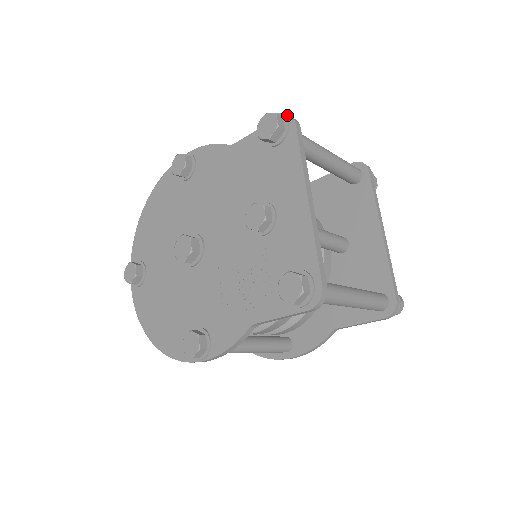
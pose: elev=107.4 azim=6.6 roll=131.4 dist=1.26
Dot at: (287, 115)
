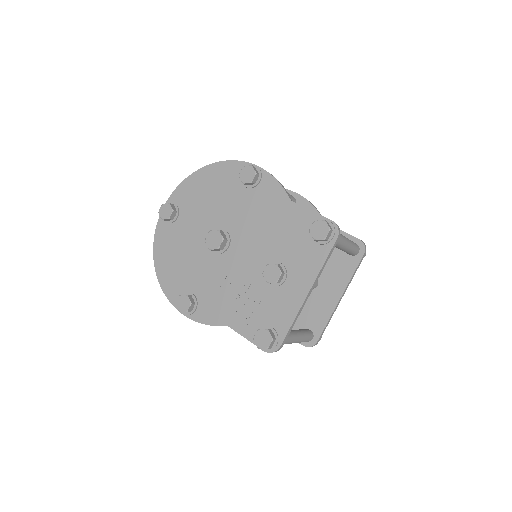
Dot at: (337, 226)
